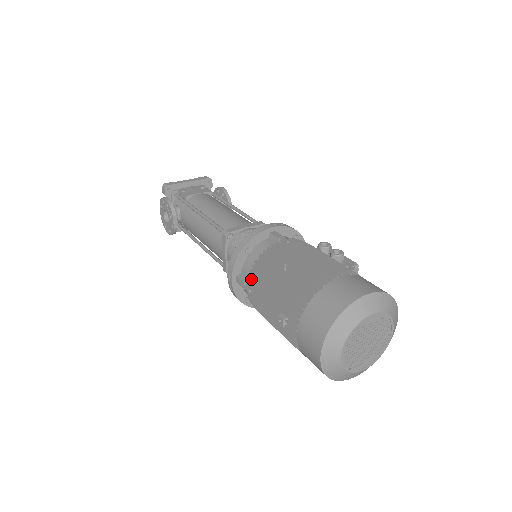
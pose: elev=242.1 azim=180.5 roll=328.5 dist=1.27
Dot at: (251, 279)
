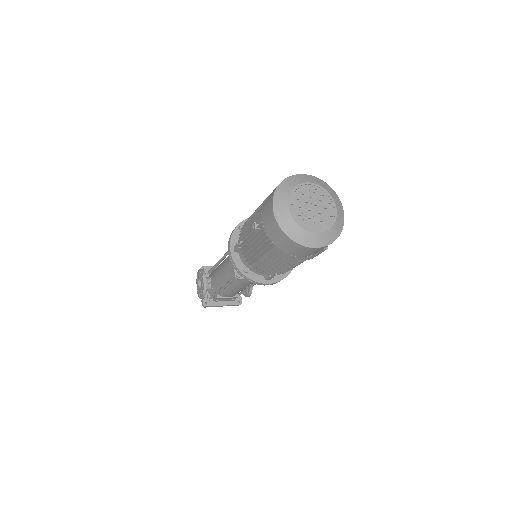
Dot at: (240, 233)
